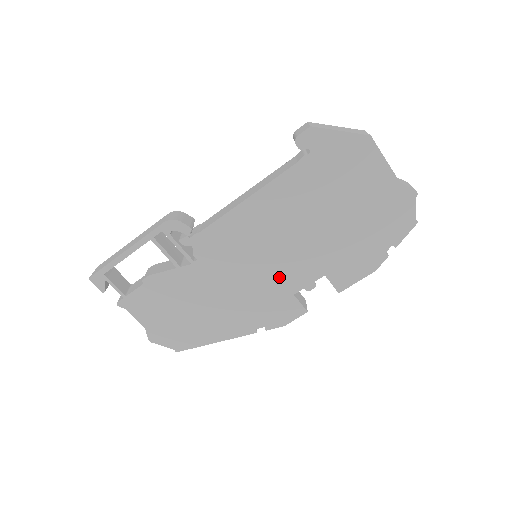
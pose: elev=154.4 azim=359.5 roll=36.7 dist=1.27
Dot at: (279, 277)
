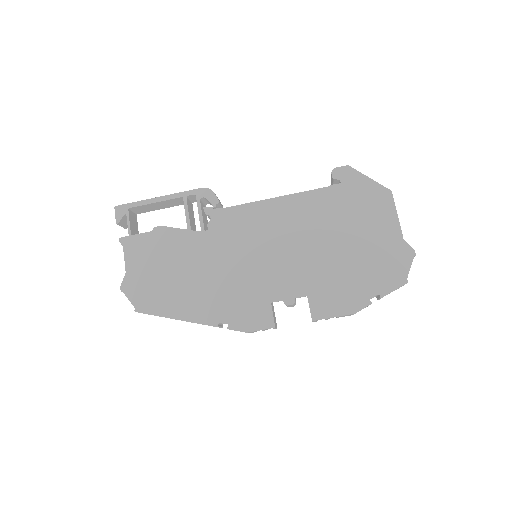
Dot at: (266, 278)
